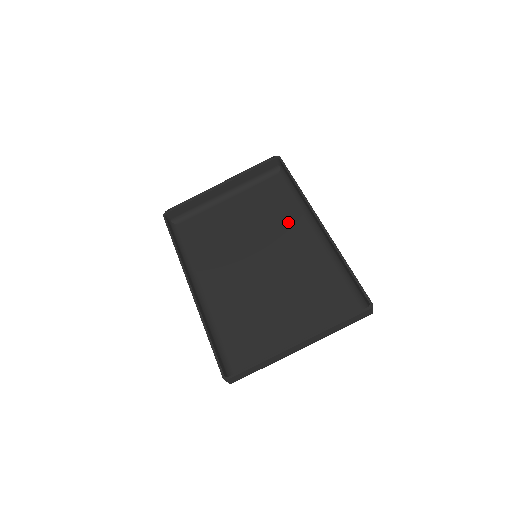
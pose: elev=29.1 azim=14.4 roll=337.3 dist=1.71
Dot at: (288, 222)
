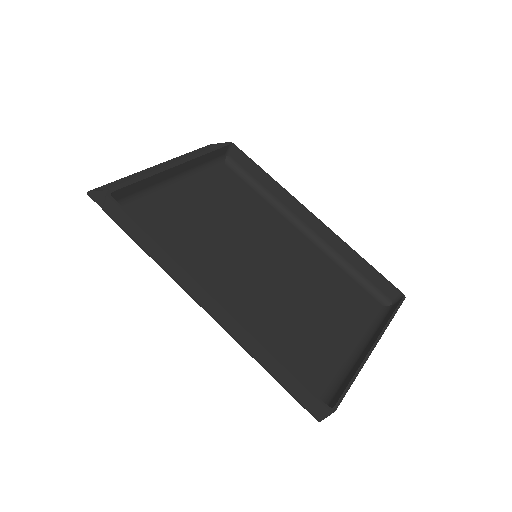
Dot at: (267, 218)
